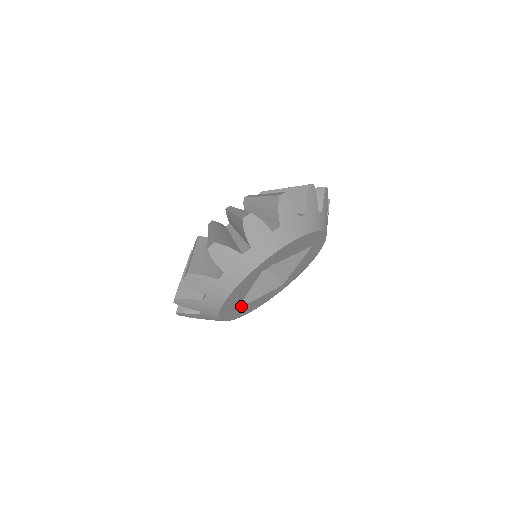
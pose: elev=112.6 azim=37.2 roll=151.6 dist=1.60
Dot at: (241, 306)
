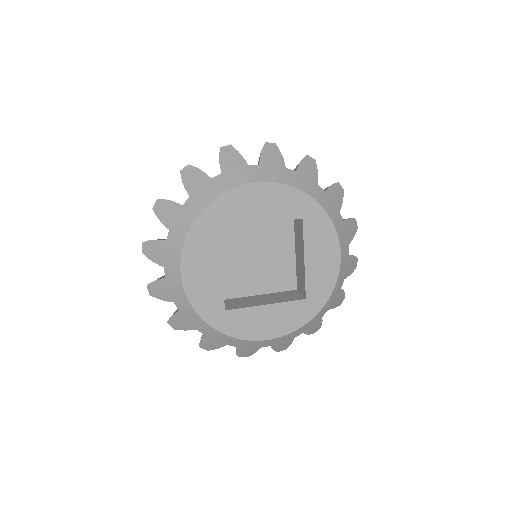
Dot at: occluded
